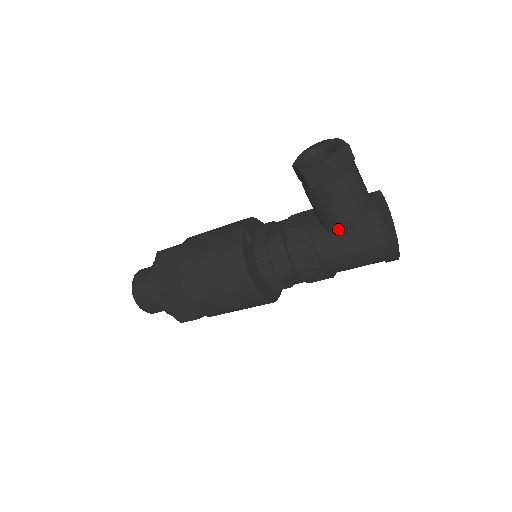
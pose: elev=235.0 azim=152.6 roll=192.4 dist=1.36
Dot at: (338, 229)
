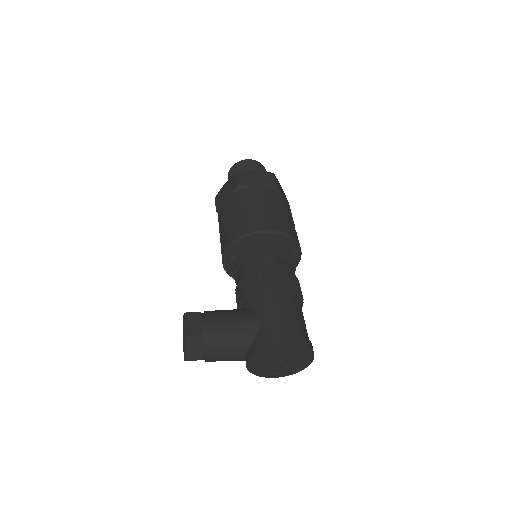
Dot at: occluded
